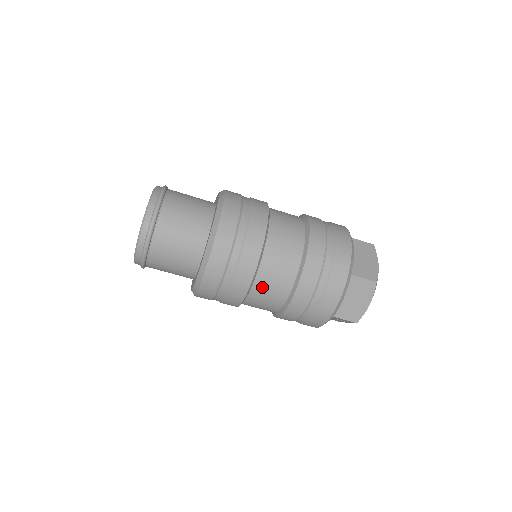
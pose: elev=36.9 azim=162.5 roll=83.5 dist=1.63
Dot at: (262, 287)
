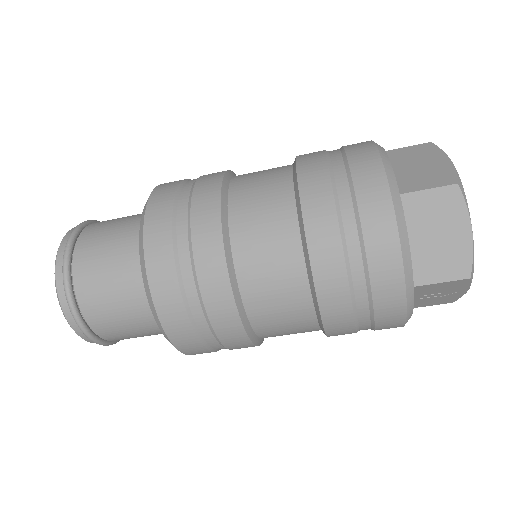
Dot at: (256, 287)
